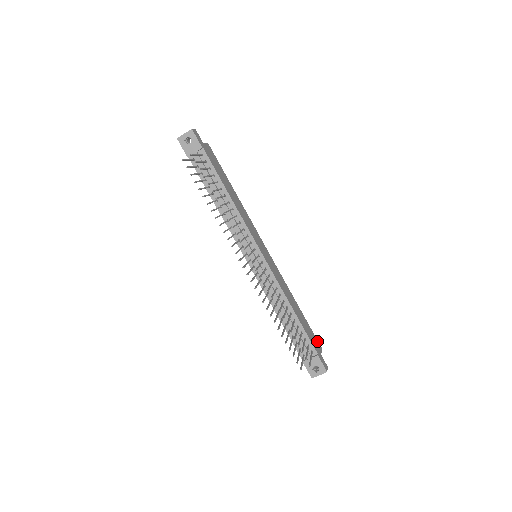
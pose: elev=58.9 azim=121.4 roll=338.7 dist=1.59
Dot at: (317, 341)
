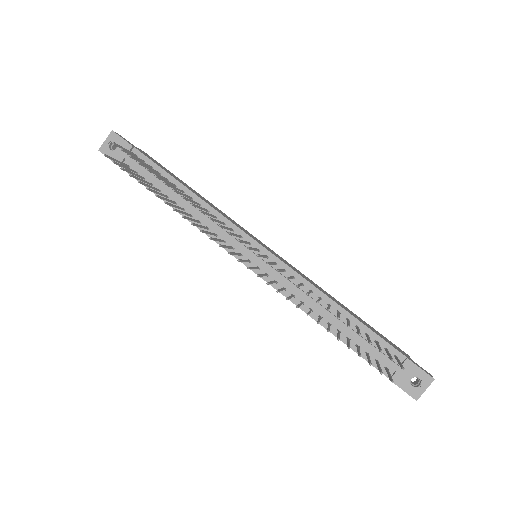
Dot at: (396, 346)
